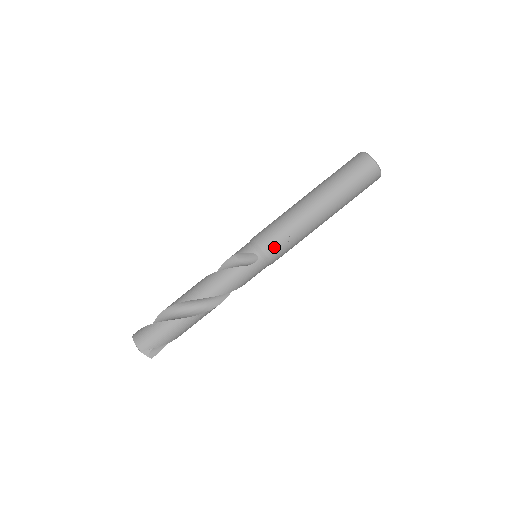
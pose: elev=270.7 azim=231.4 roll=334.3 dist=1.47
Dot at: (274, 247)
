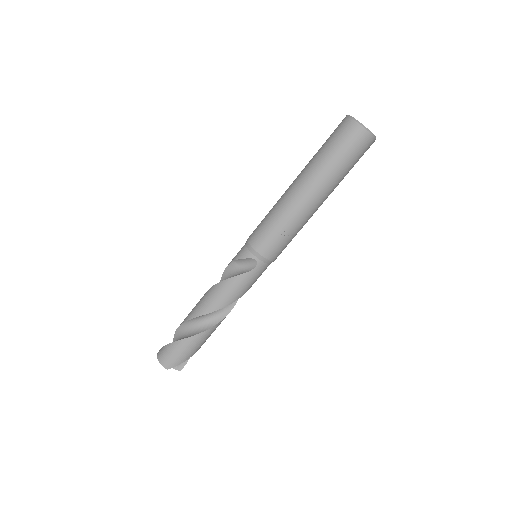
Dot at: (271, 248)
